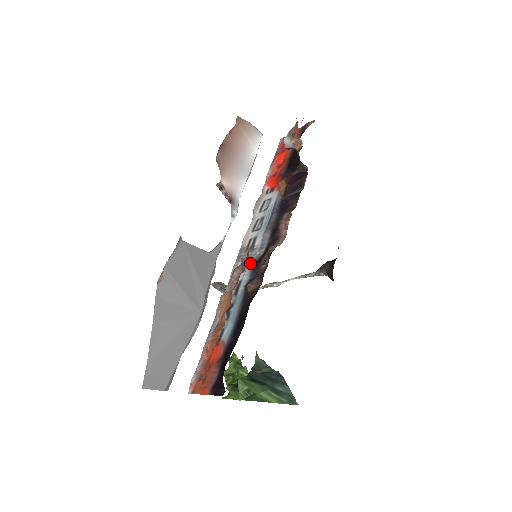
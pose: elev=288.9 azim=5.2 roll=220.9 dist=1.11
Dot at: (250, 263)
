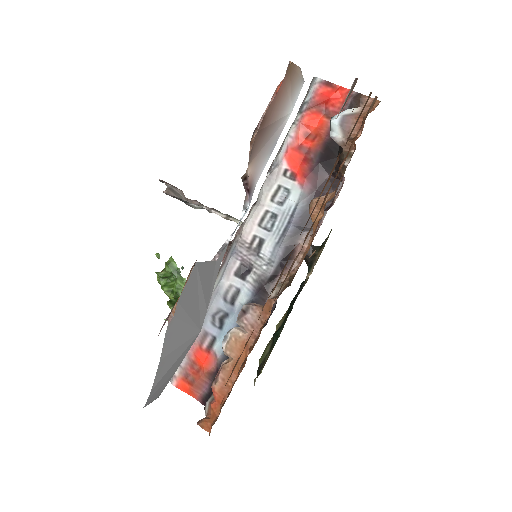
Dot at: (254, 277)
